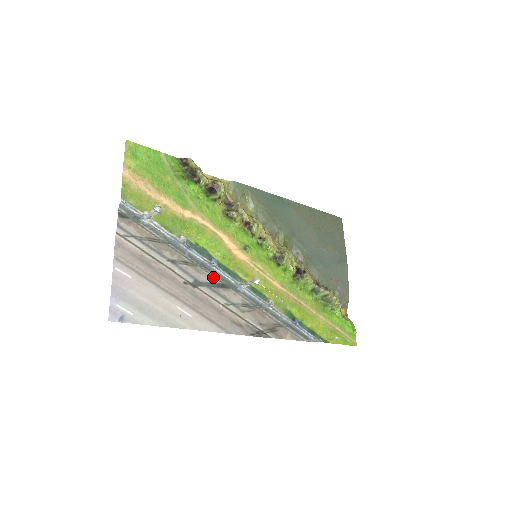
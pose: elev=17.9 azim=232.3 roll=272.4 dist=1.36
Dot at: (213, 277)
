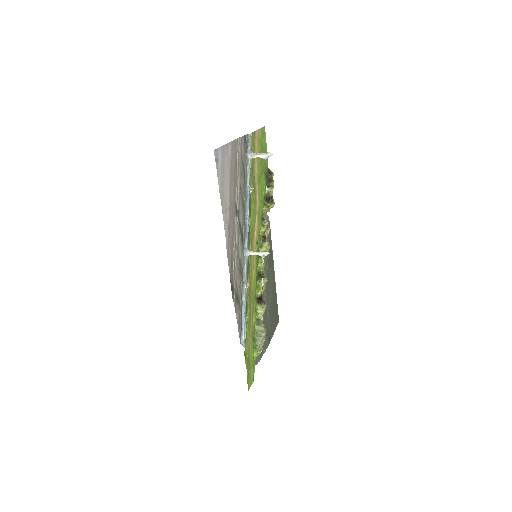
Dot at: (243, 225)
